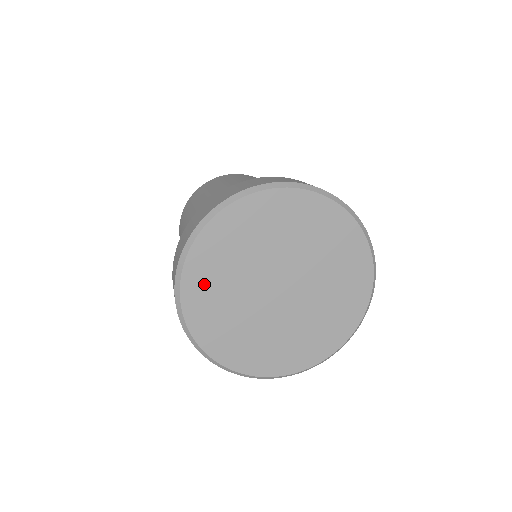
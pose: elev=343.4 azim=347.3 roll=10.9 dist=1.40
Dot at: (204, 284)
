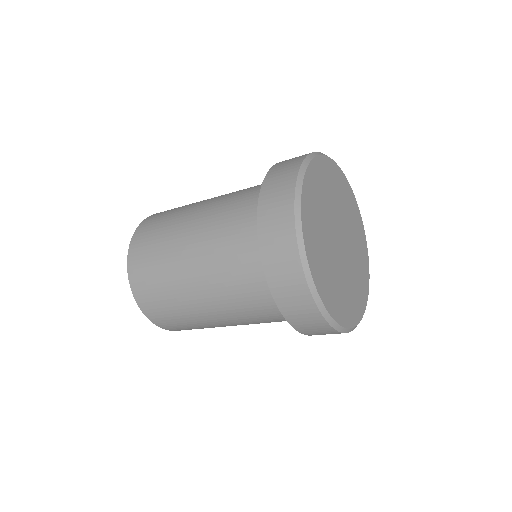
Dot at: (323, 278)
